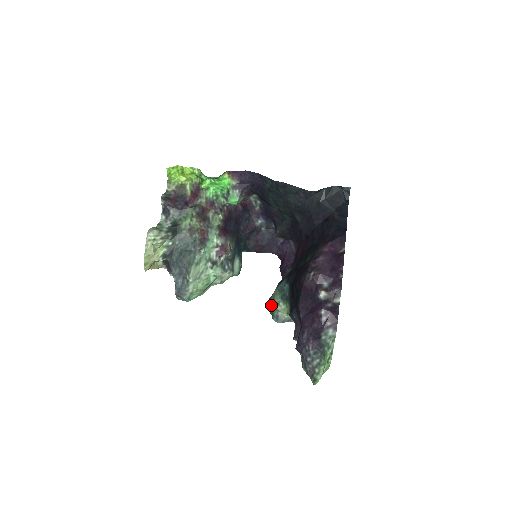
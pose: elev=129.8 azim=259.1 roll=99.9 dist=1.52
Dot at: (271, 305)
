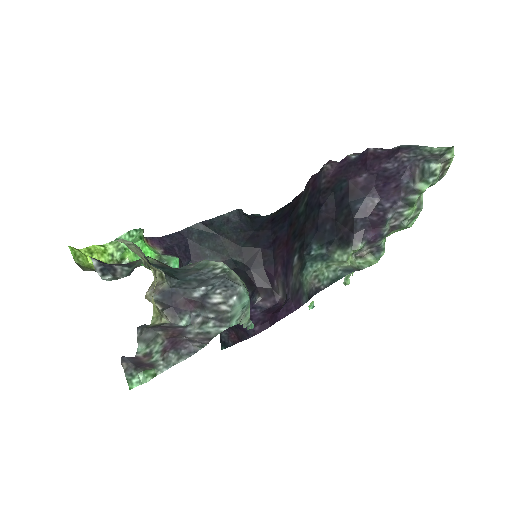
Dot at: (324, 280)
